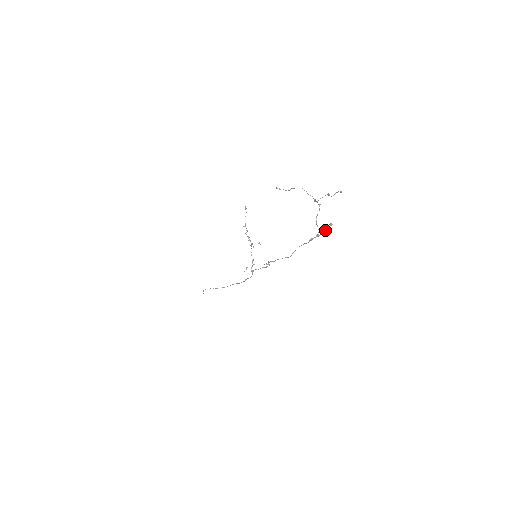
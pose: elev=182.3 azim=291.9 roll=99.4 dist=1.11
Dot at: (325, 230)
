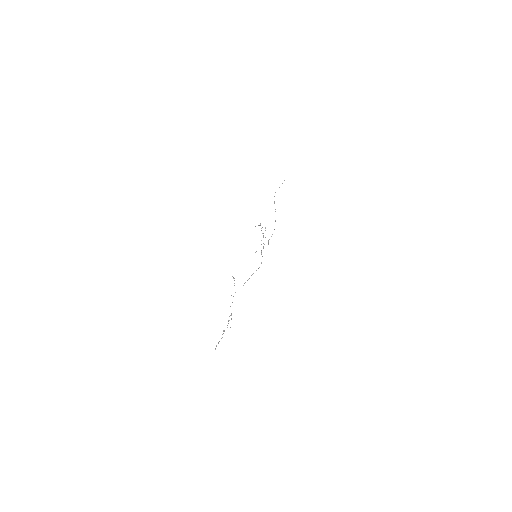
Dot at: occluded
